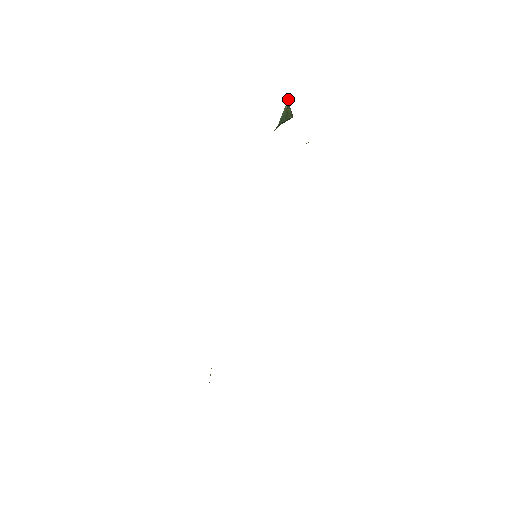
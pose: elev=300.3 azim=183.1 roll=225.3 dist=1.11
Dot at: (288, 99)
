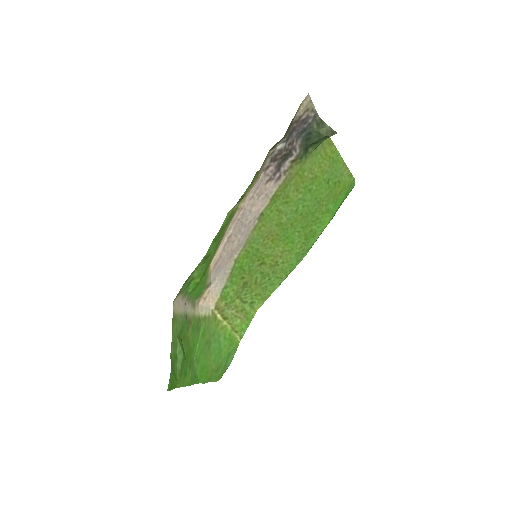
Dot at: (315, 121)
